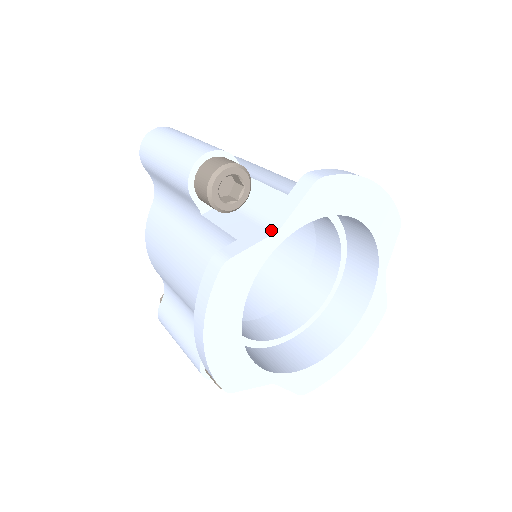
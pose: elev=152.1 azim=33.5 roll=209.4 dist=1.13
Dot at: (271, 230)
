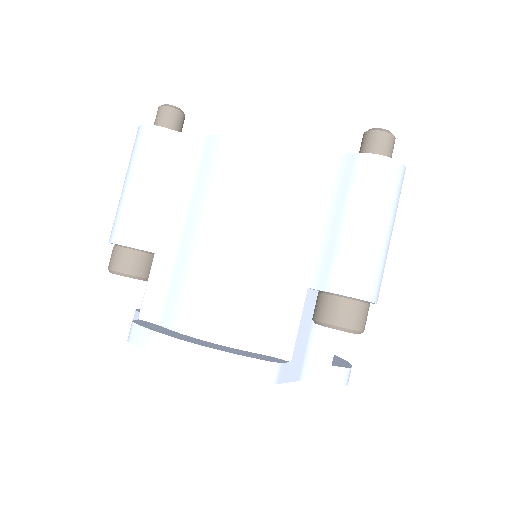
Dot at: occluded
